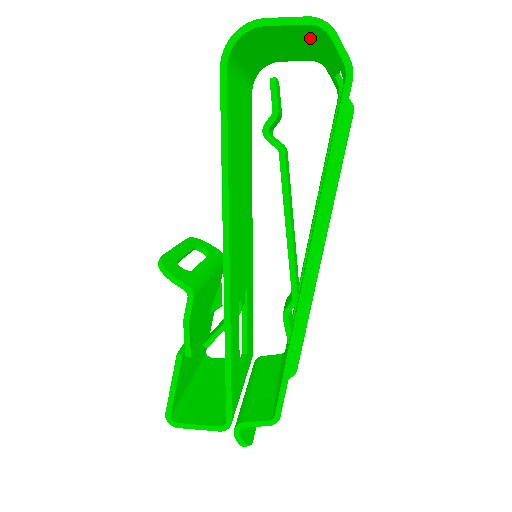
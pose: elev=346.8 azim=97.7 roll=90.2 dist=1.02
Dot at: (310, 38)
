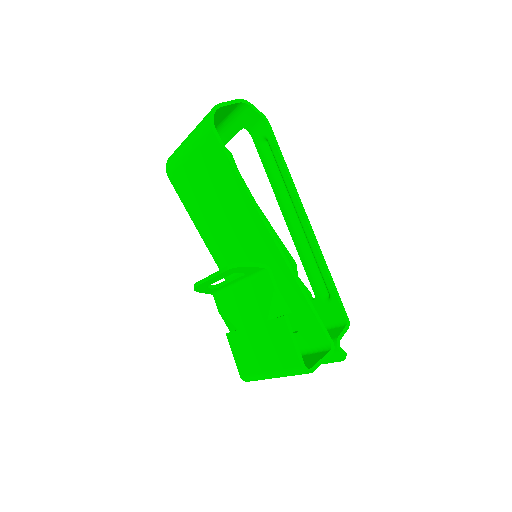
Dot at: (224, 119)
